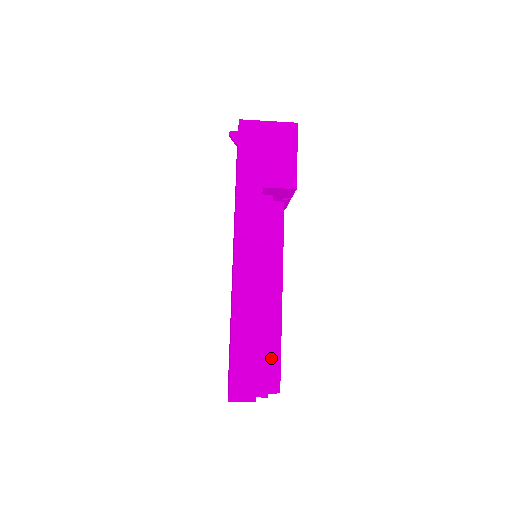
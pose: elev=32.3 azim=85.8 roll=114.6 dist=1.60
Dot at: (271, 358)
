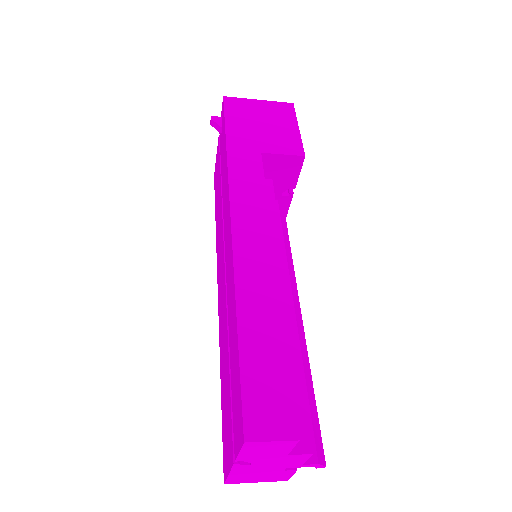
Dot at: occluded
